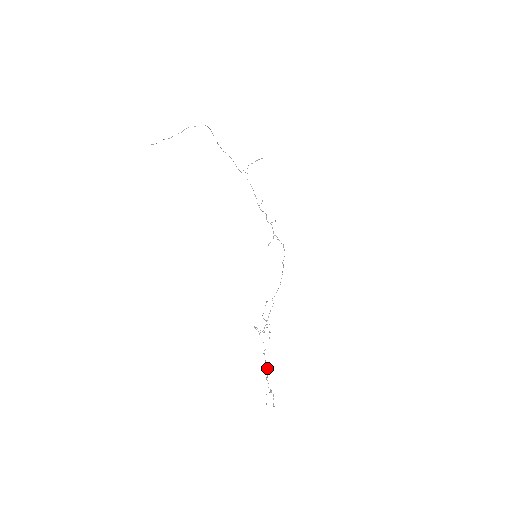
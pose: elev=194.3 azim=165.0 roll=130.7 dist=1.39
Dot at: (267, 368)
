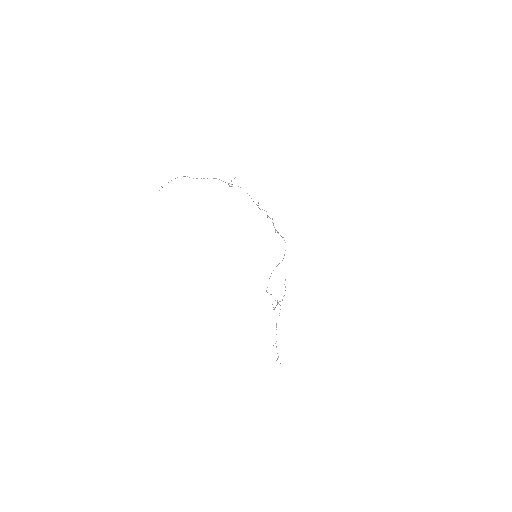
Dot at: occluded
